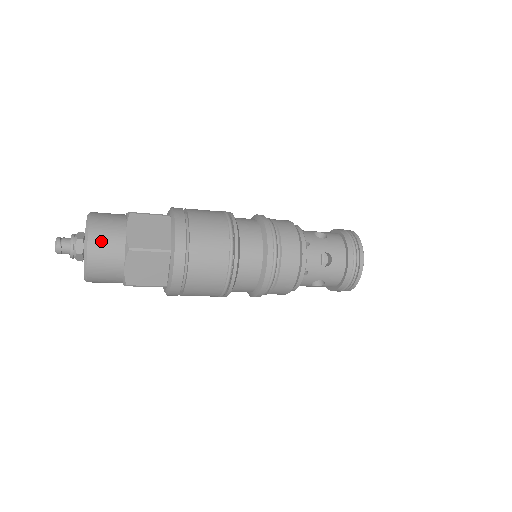
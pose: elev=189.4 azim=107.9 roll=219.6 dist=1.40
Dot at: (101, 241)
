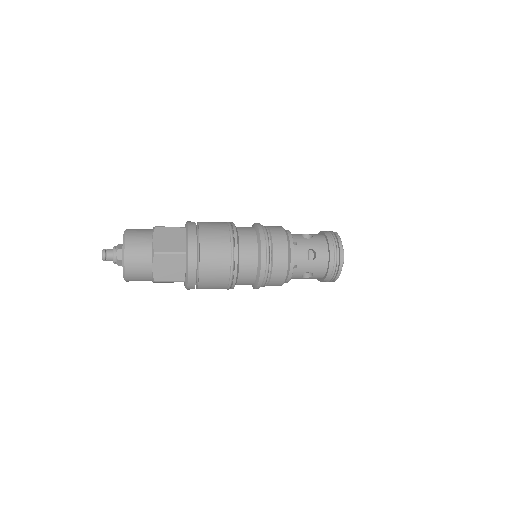
Dot at: (135, 275)
